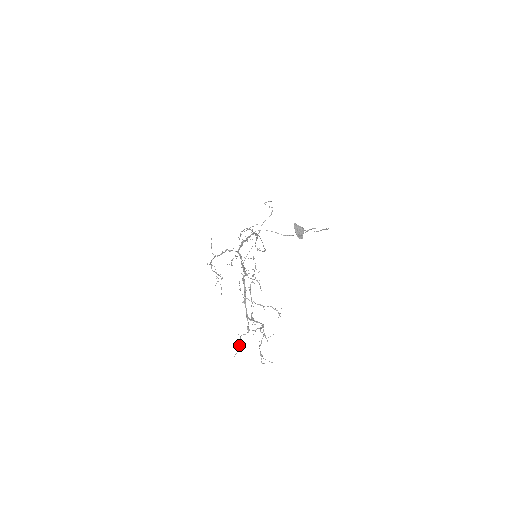
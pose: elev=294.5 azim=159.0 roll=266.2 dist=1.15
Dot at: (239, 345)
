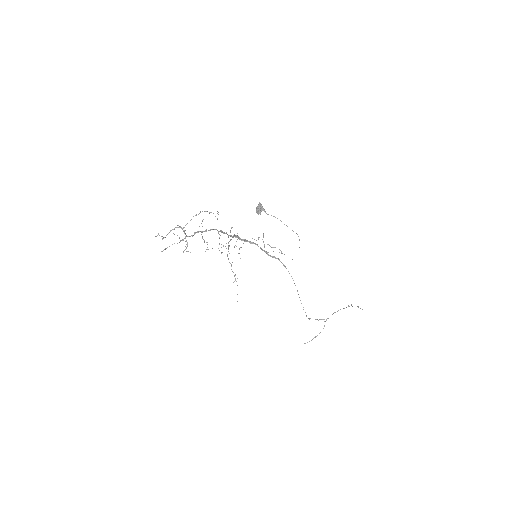
Dot at: (169, 246)
